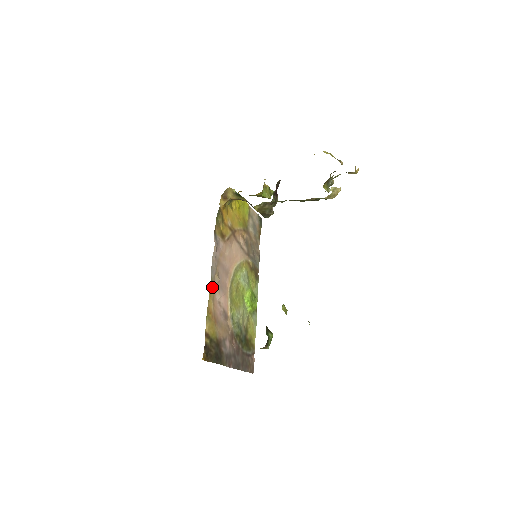
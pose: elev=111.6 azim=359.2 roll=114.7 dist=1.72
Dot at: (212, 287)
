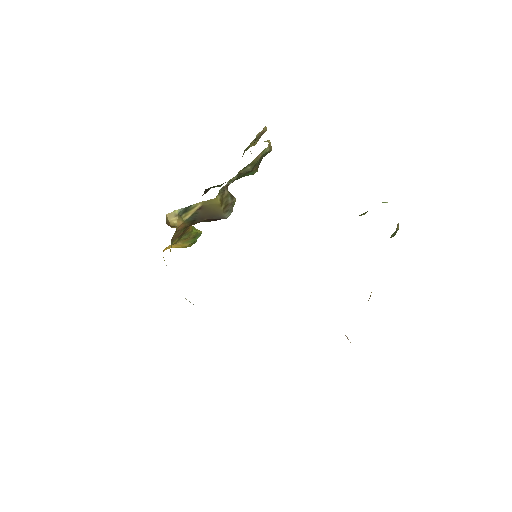
Dot at: occluded
